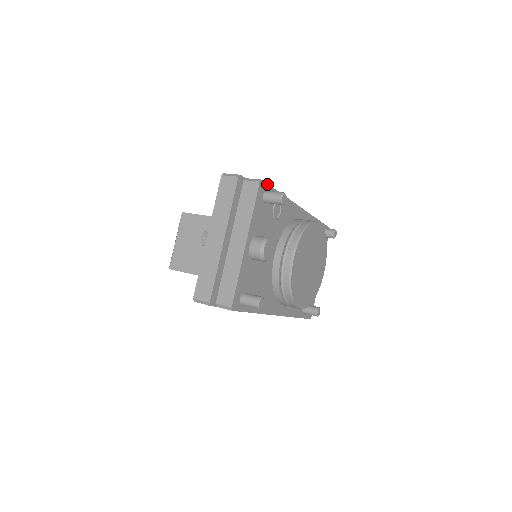
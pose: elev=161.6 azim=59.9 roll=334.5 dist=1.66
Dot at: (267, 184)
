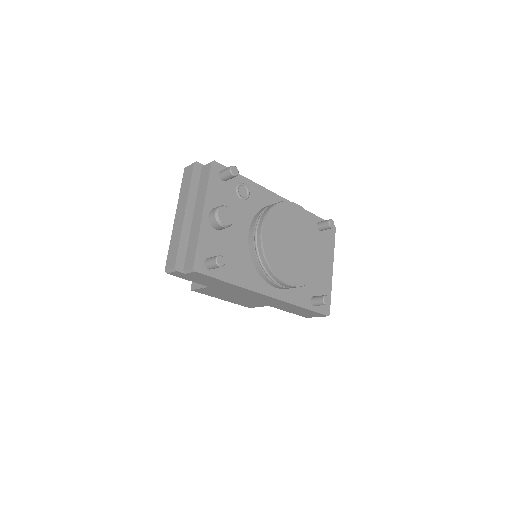
Dot at: (223, 166)
